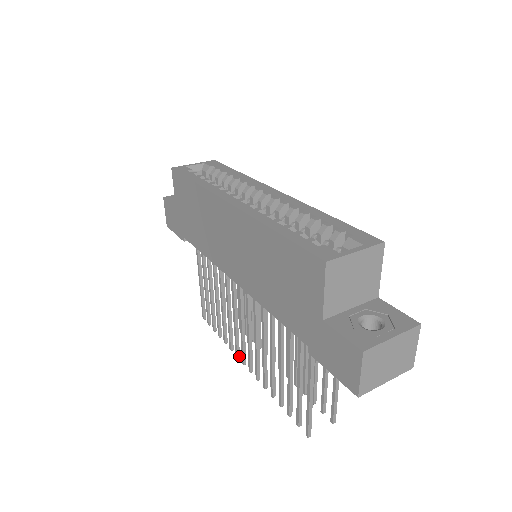
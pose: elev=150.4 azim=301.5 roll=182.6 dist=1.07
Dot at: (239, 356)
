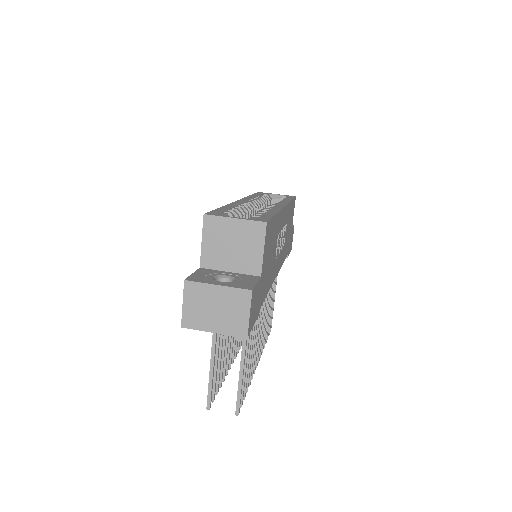
Dot at: occluded
